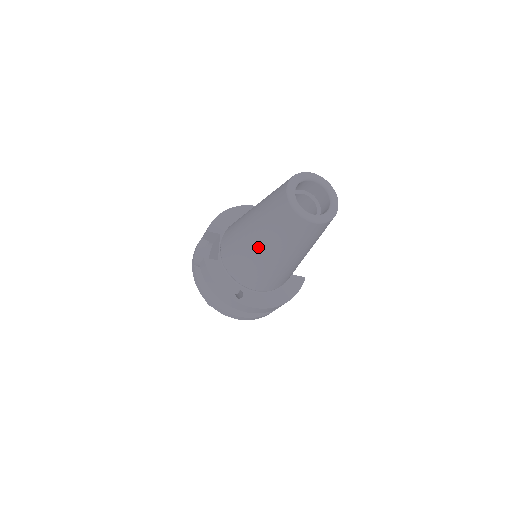
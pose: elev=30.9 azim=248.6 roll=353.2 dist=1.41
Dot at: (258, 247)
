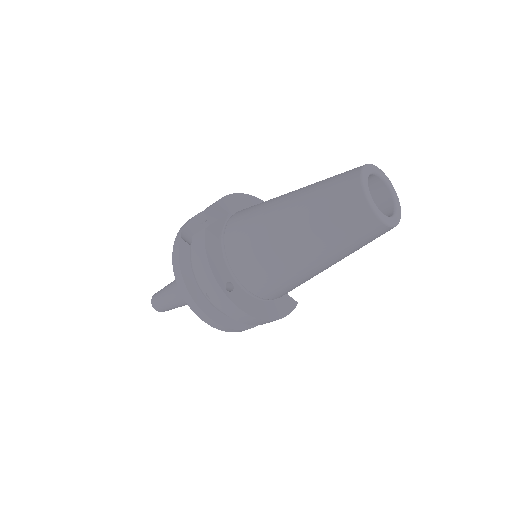
Dot at: (288, 232)
